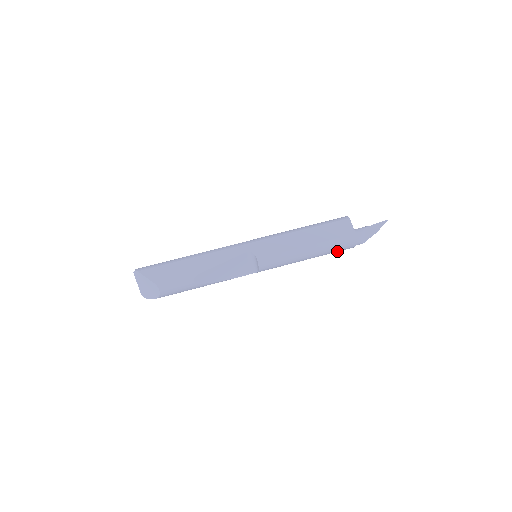
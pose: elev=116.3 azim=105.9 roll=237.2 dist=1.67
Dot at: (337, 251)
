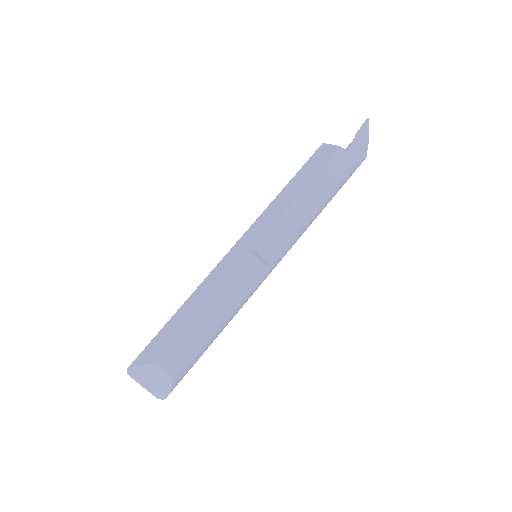
Dot at: (340, 183)
